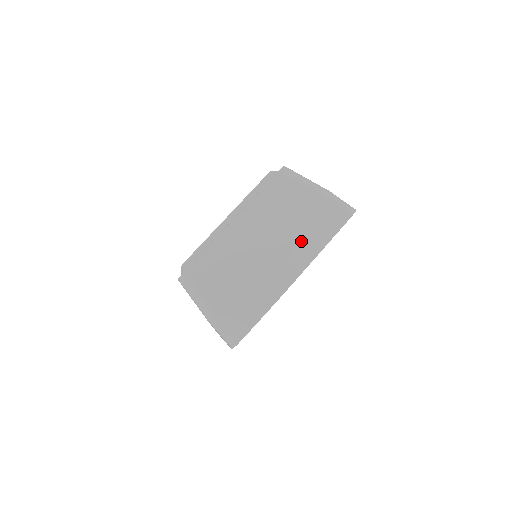
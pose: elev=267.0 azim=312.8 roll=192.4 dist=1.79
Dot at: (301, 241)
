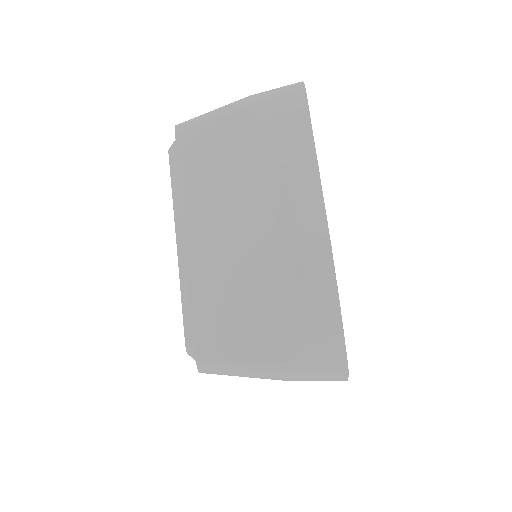
Dot at: (283, 176)
